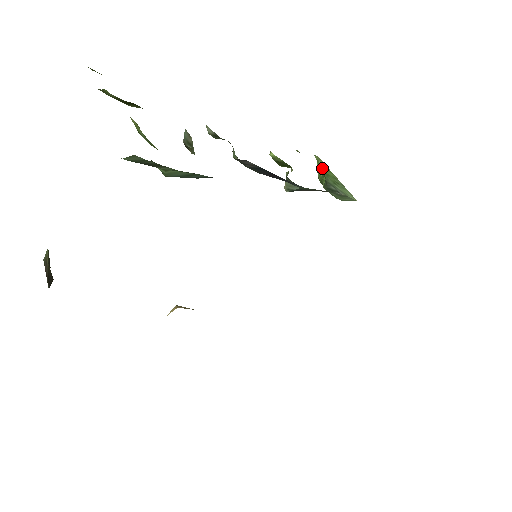
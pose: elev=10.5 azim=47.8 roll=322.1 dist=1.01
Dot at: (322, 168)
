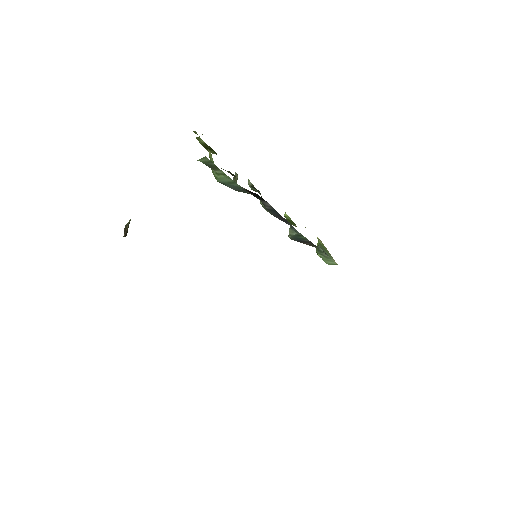
Dot at: occluded
